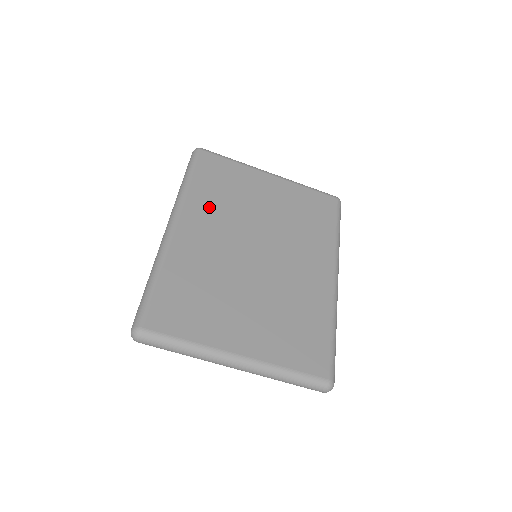
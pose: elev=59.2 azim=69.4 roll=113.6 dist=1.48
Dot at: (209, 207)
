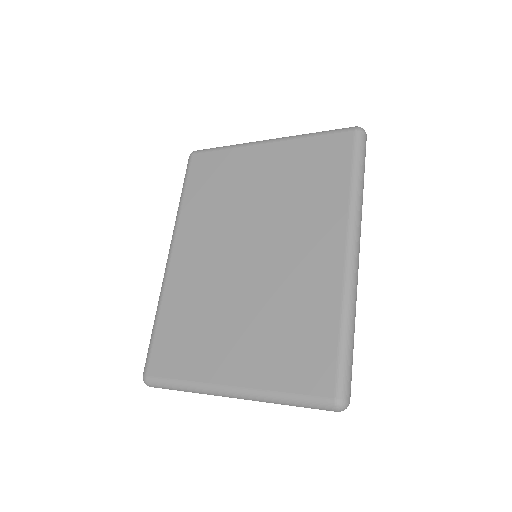
Dot at: (200, 220)
